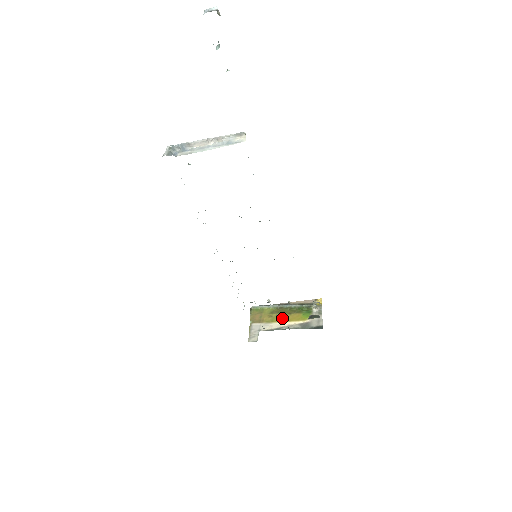
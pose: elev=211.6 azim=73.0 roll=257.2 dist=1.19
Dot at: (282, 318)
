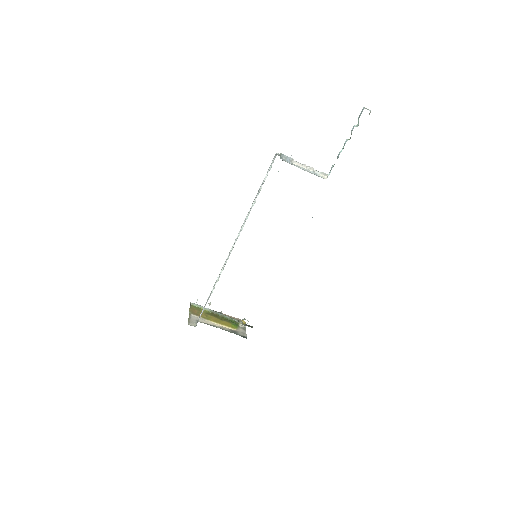
Dot at: (216, 320)
